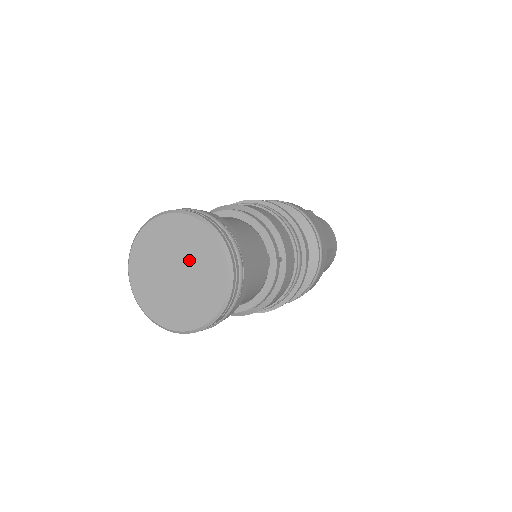
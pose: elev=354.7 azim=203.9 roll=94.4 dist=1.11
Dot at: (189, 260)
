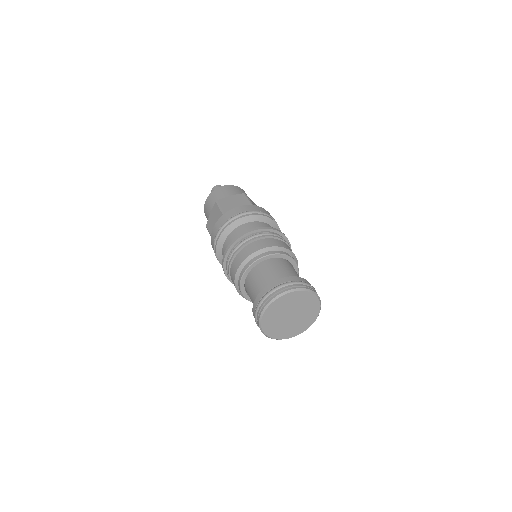
Dot at: (301, 316)
